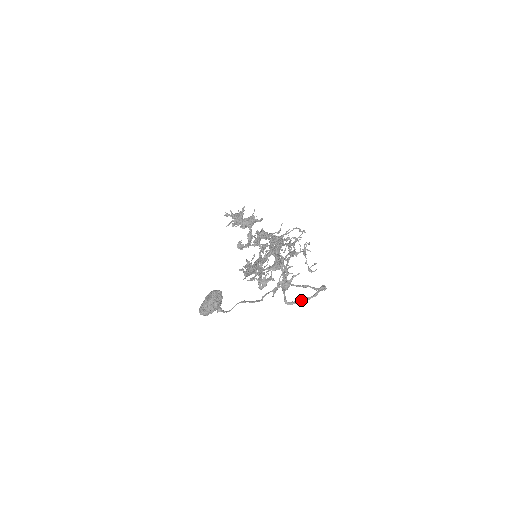
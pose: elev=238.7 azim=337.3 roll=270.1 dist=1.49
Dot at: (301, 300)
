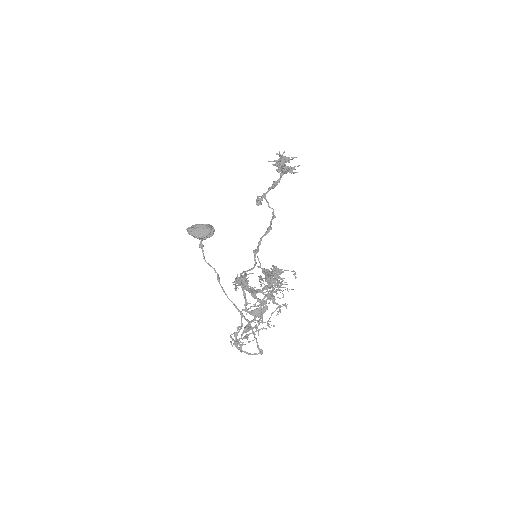
Dot at: (244, 351)
